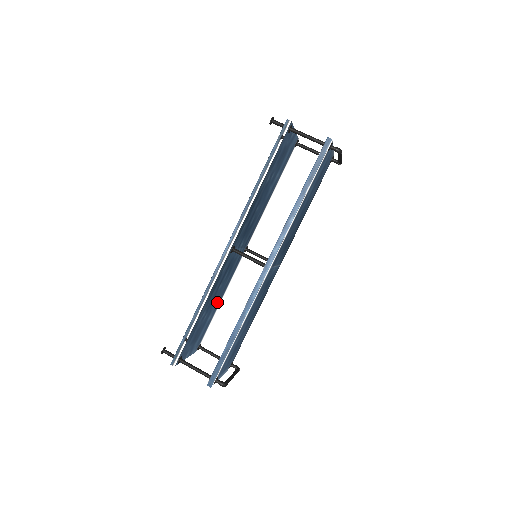
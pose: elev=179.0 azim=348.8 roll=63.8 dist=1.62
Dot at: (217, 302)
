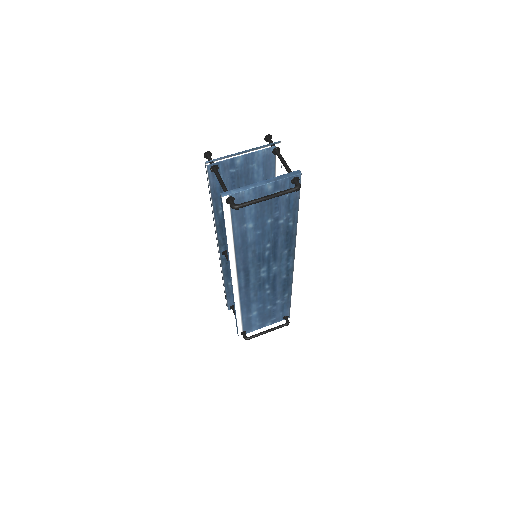
Dot at: occluded
